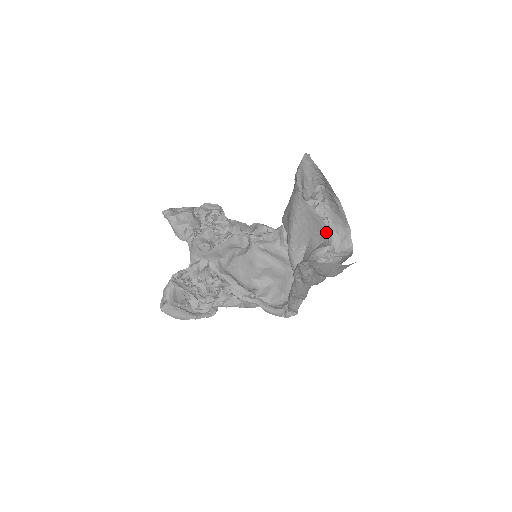
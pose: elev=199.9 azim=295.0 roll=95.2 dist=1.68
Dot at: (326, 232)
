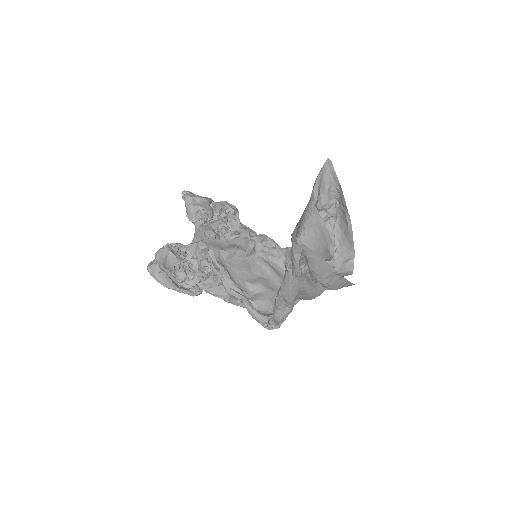
Dot at: (330, 248)
